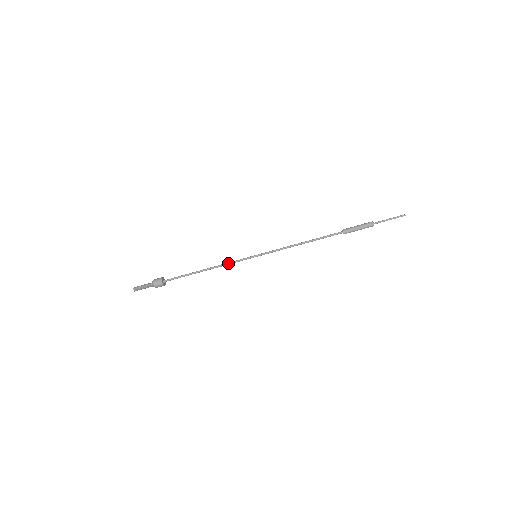
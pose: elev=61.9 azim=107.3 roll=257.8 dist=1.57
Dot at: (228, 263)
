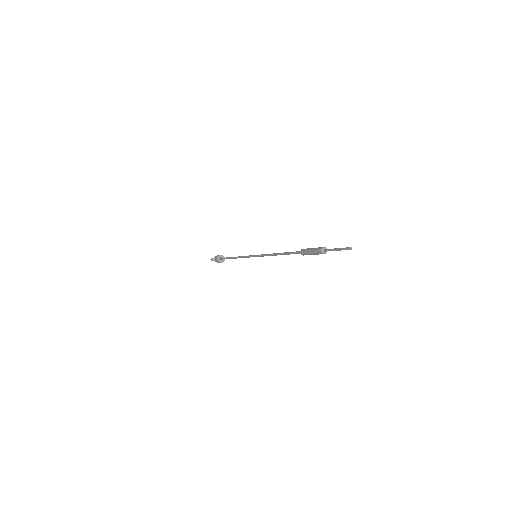
Dot at: occluded
